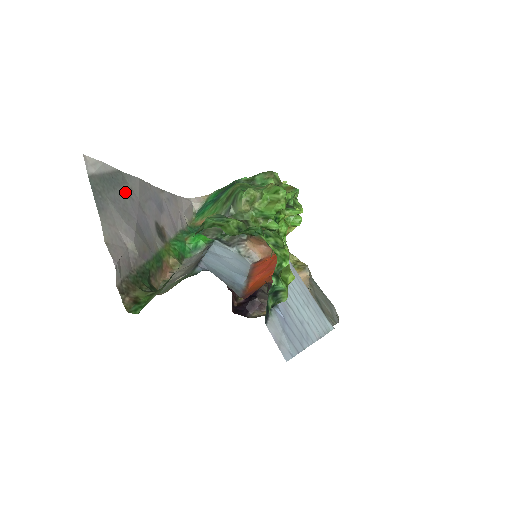
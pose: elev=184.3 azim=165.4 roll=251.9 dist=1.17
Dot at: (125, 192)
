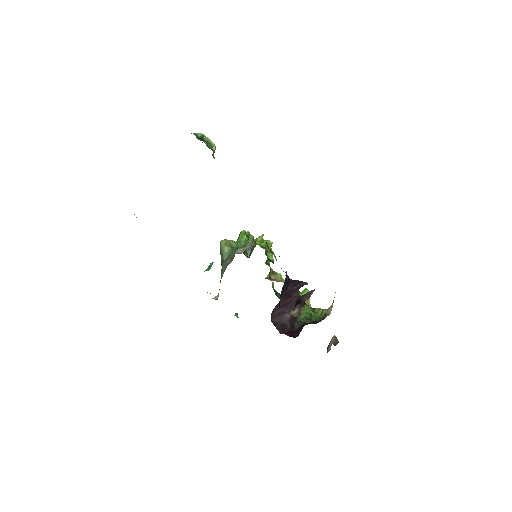
Dot at: occluded
